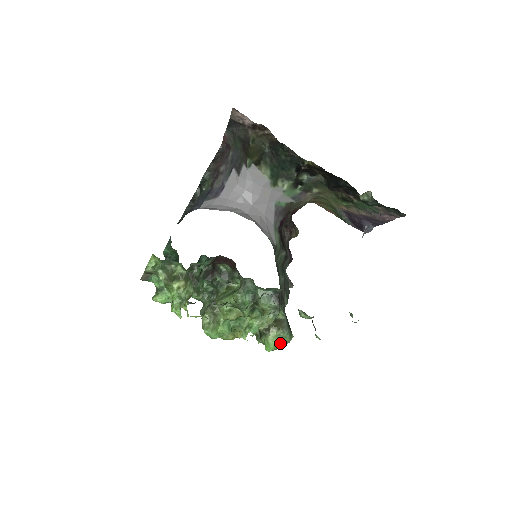
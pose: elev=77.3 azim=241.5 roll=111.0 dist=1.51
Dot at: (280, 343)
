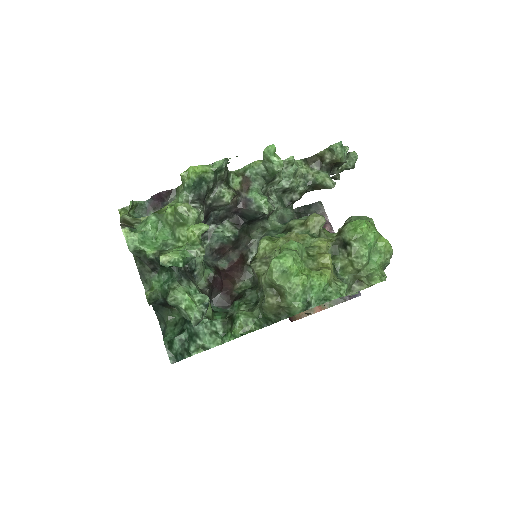
Dot at: occluded
